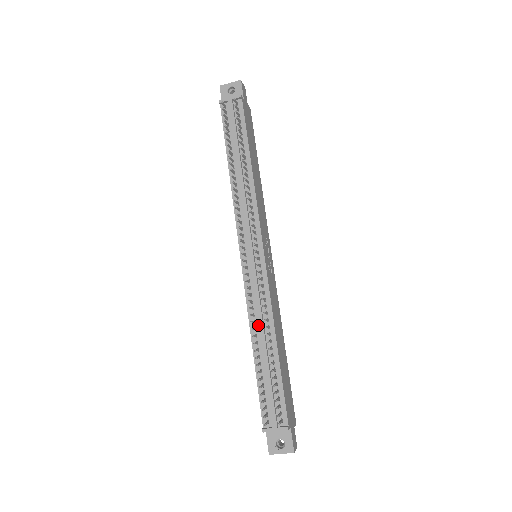
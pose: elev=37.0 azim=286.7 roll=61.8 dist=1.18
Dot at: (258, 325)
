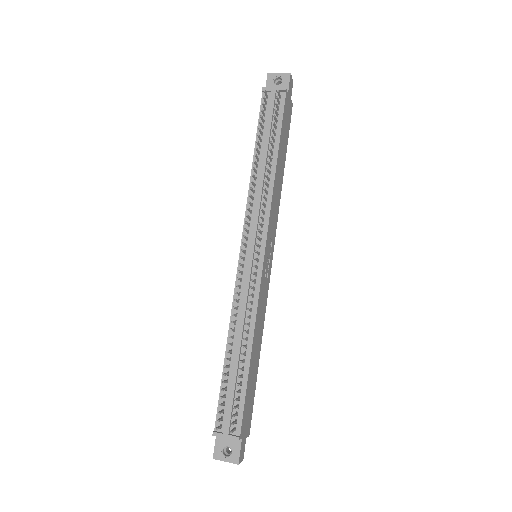
Dot at: (238, 326)
